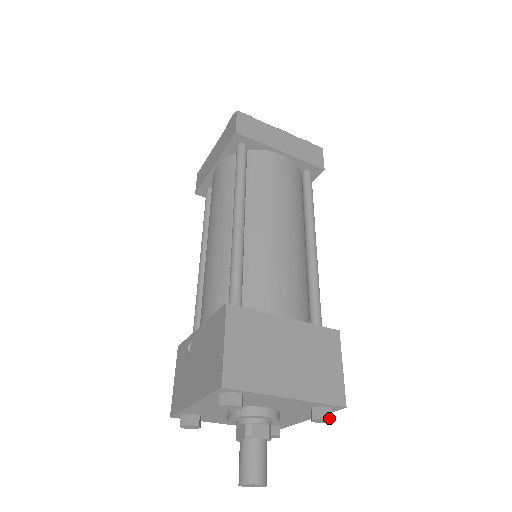
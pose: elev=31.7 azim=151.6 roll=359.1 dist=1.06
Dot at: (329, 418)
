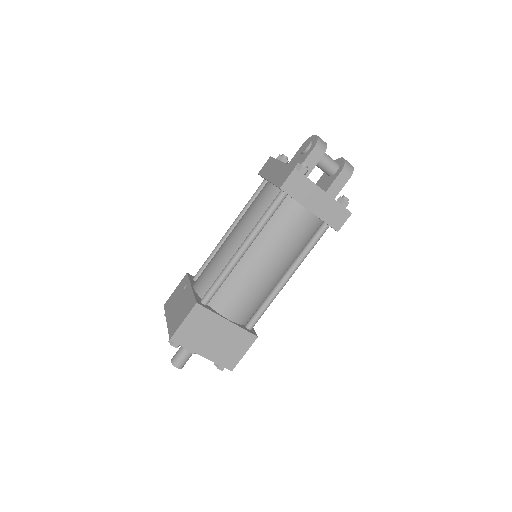
Dot at: (221, 370)
